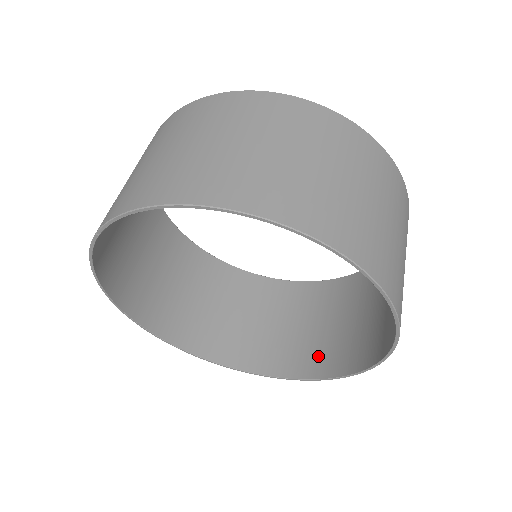
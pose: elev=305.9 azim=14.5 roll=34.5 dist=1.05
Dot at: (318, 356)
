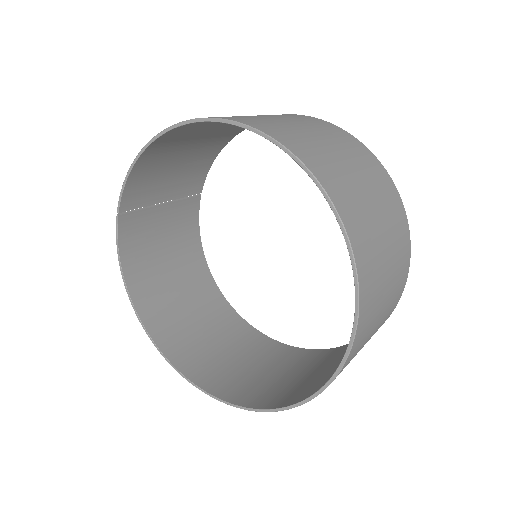
Dot at: (333, 373)
